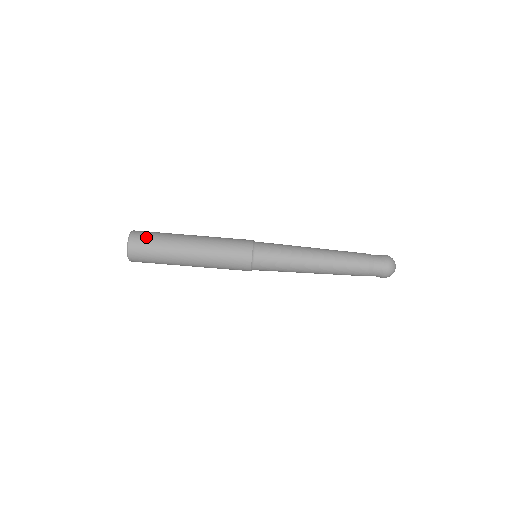
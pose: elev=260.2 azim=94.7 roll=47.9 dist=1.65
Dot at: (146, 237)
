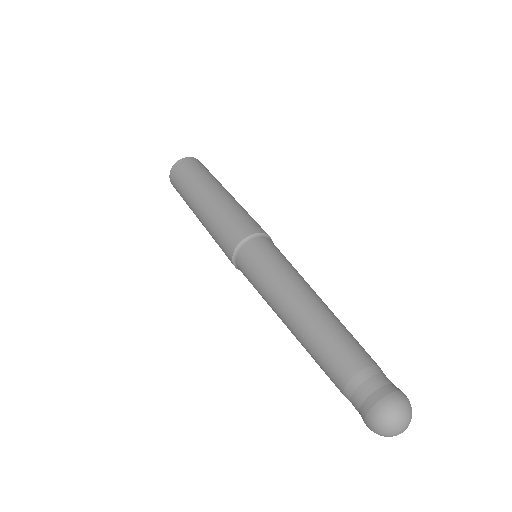
Dot at: (194, 165)
